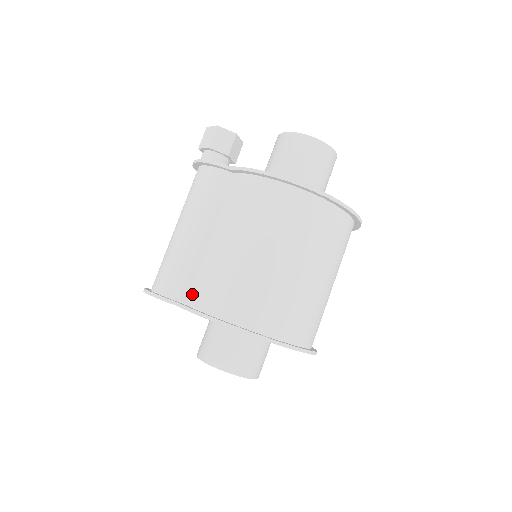
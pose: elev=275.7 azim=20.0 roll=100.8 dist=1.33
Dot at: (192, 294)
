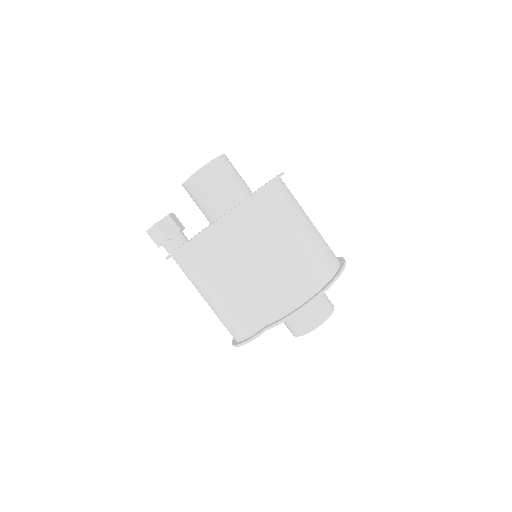
Dot at: (265, 316)
